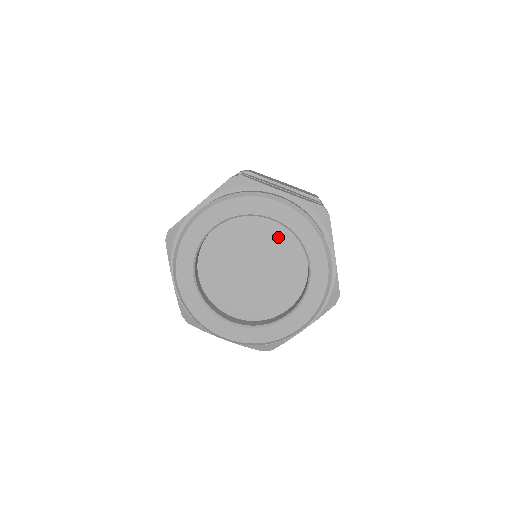
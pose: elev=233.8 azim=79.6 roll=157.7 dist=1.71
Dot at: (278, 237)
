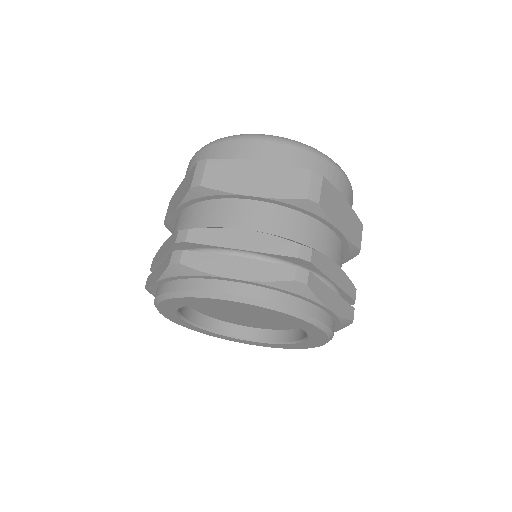
Dot at: occluded
